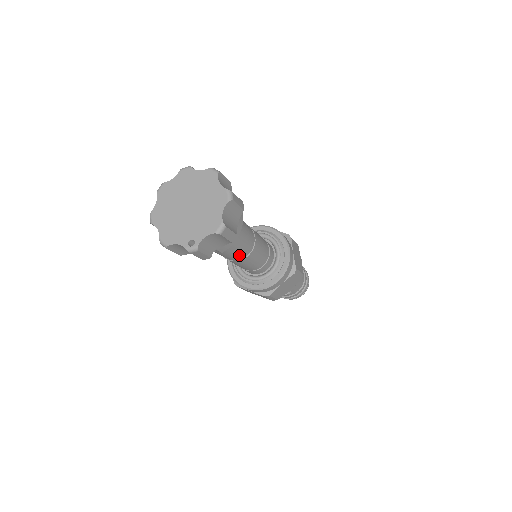
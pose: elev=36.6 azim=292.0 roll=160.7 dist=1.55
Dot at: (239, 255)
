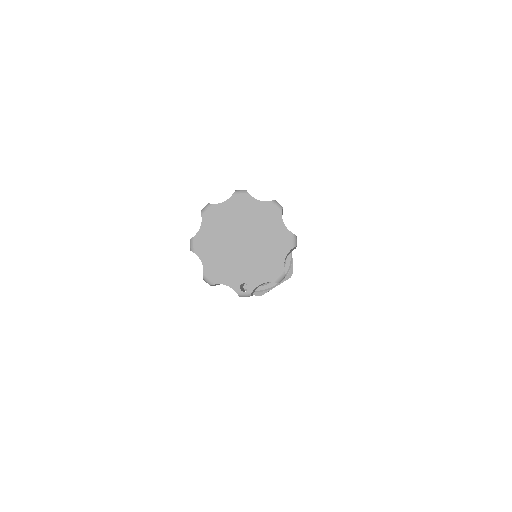
Dot at: occluded
